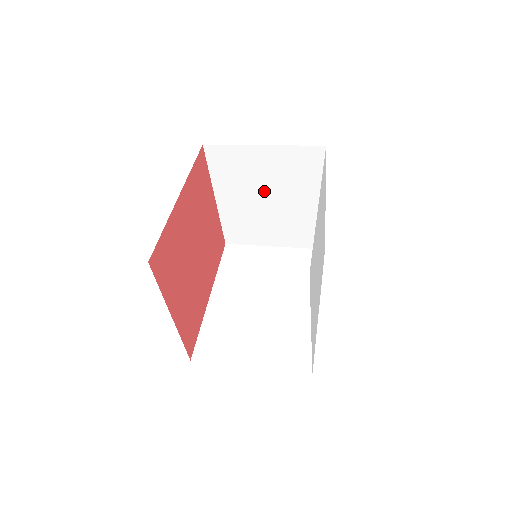
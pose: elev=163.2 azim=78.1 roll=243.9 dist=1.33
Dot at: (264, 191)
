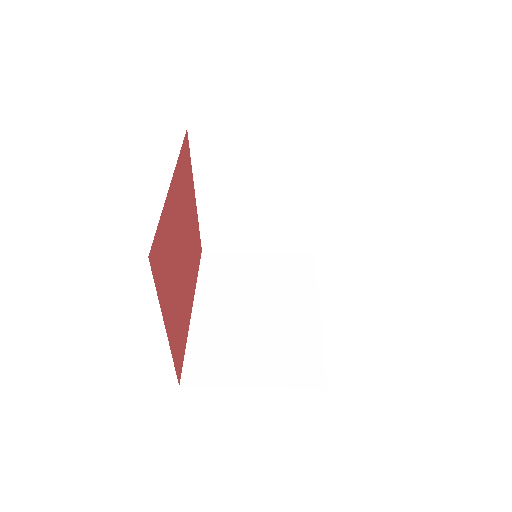
Dot at: (254, 185)
